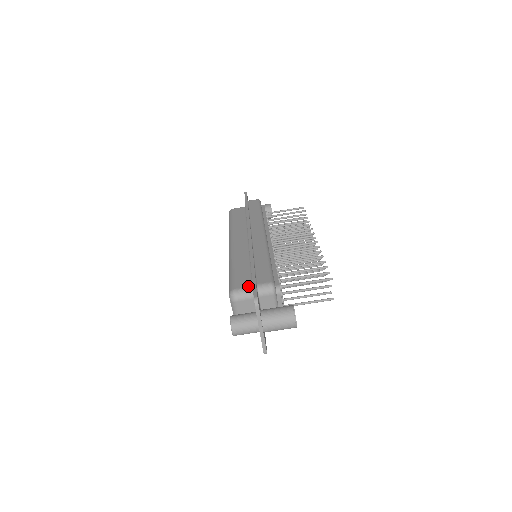
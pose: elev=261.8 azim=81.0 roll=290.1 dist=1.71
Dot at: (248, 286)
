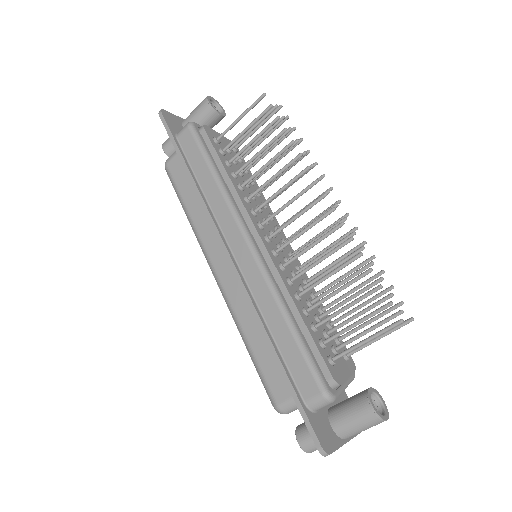
Dot at: occluded
